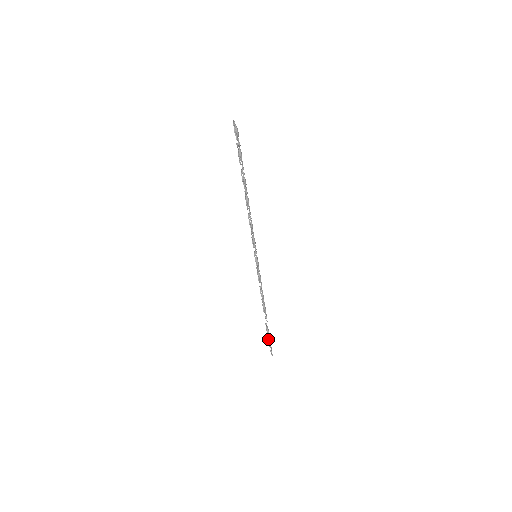
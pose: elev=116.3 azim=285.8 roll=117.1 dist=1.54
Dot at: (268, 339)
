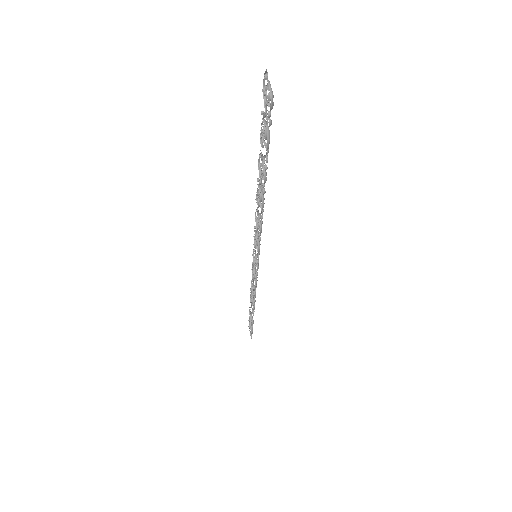
Dot at: (250, 323)
